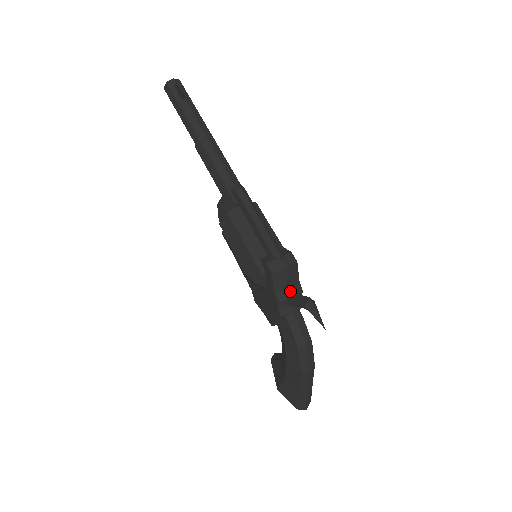
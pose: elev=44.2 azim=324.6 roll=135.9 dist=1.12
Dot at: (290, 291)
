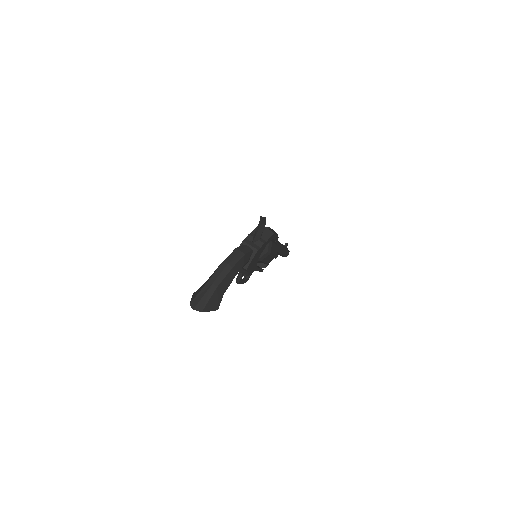
Dot at: occluded
